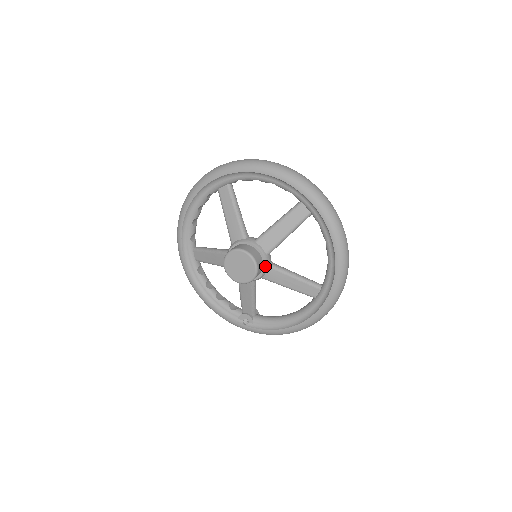
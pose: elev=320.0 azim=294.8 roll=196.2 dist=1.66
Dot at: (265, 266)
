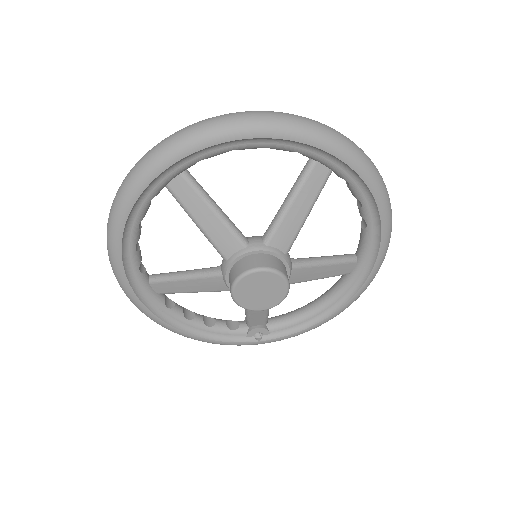
Dot at: (289, 271)
